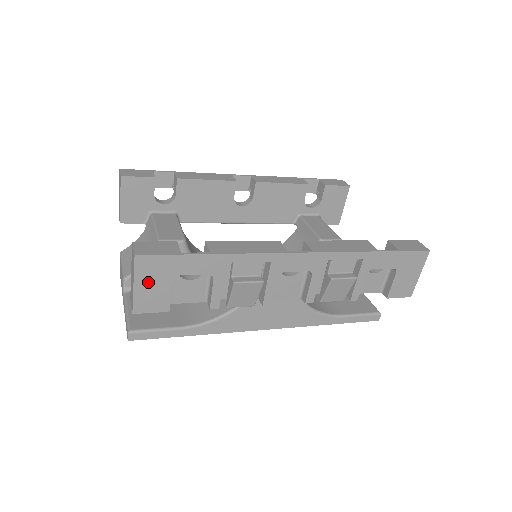
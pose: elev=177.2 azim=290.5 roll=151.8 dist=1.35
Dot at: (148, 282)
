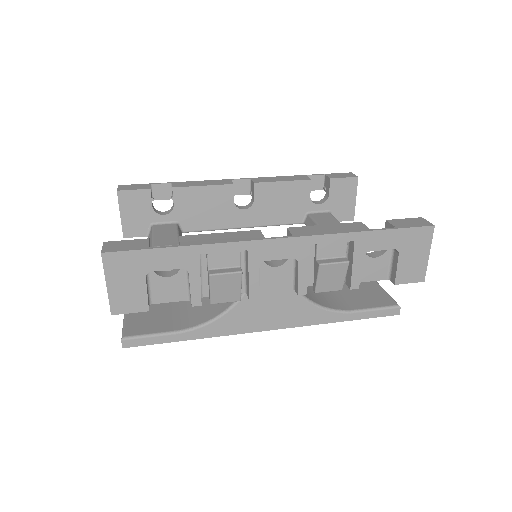
Dot at: (120, 280)
